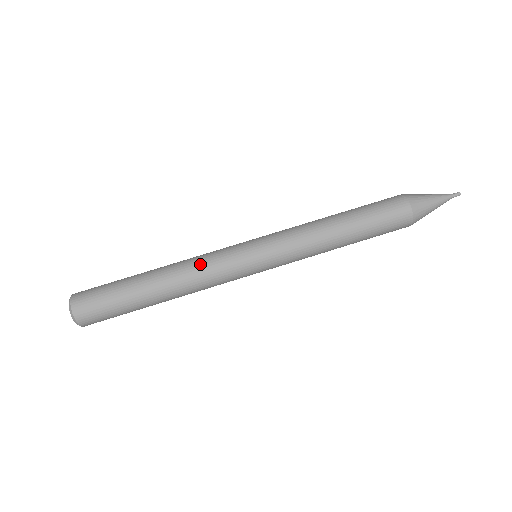
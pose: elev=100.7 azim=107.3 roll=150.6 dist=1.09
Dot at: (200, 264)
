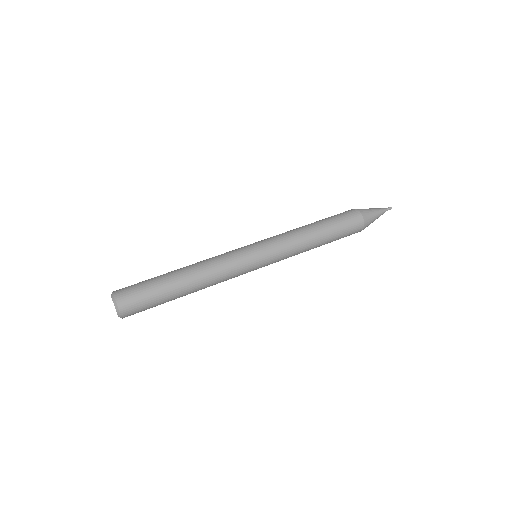
Dot at: (213, 257)
